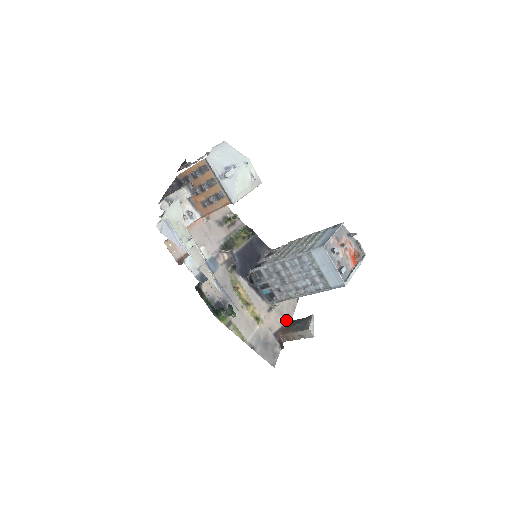
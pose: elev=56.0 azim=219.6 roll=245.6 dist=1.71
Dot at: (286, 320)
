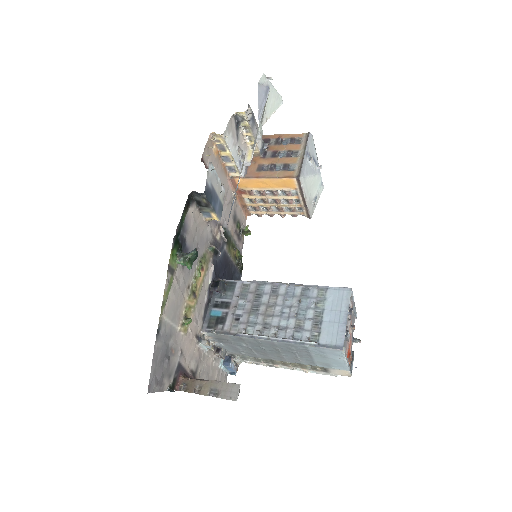
Dot at: (195, 377)
